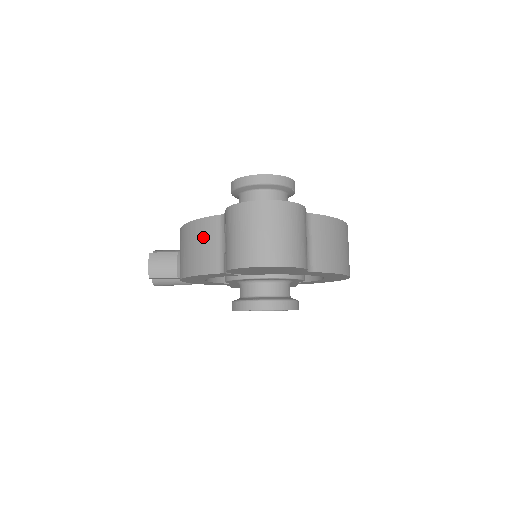
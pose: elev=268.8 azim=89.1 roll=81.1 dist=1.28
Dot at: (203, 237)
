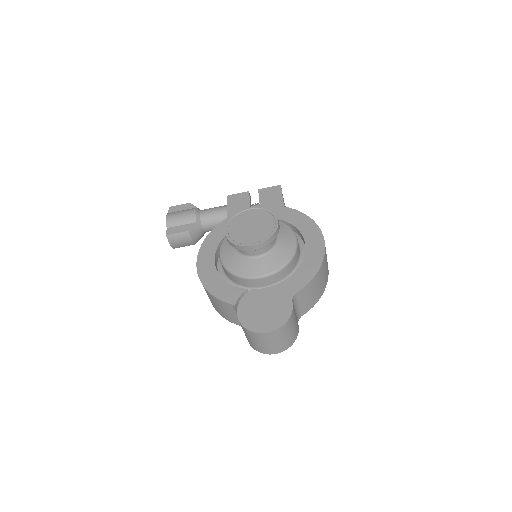
Dot at: (223, 308)
